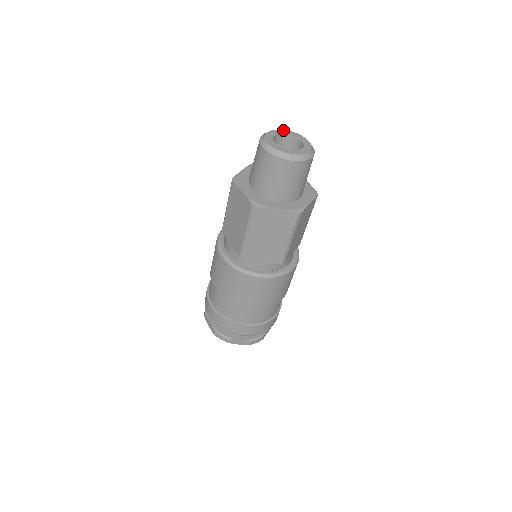
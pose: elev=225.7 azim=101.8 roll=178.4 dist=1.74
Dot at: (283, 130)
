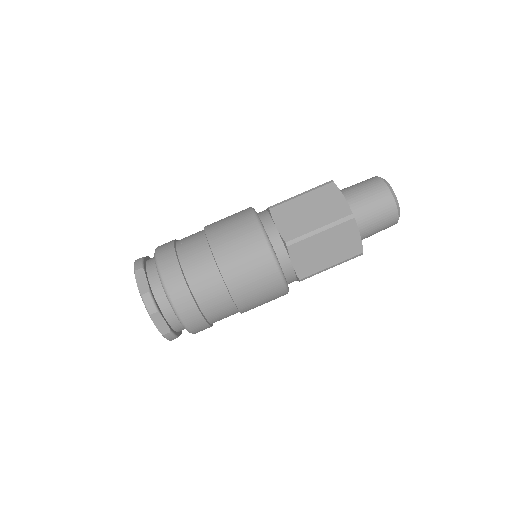
Dot at: occluded
